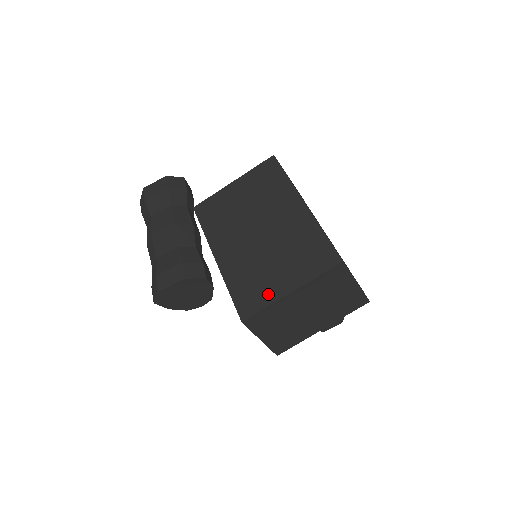
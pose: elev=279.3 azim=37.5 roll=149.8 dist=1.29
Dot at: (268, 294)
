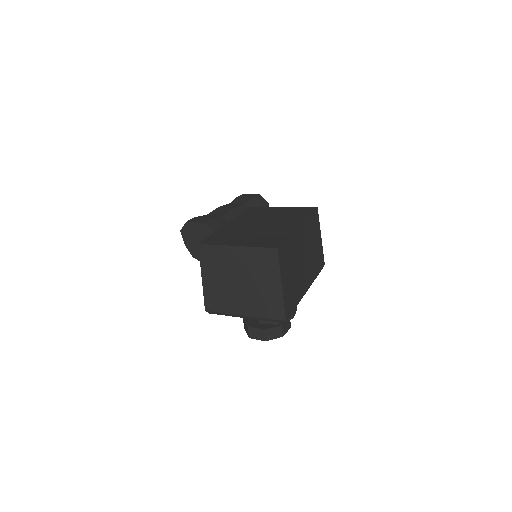
Dot at: (226, 242)
